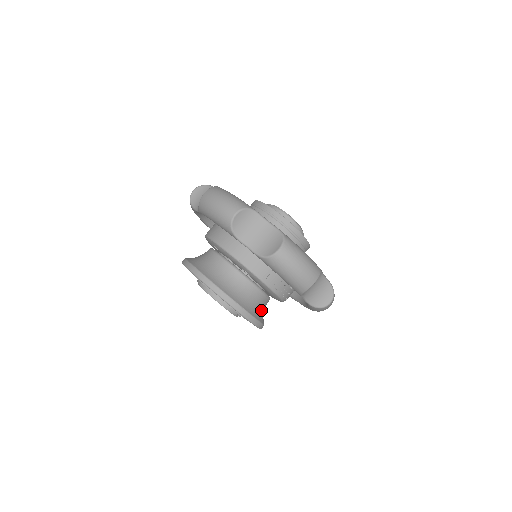
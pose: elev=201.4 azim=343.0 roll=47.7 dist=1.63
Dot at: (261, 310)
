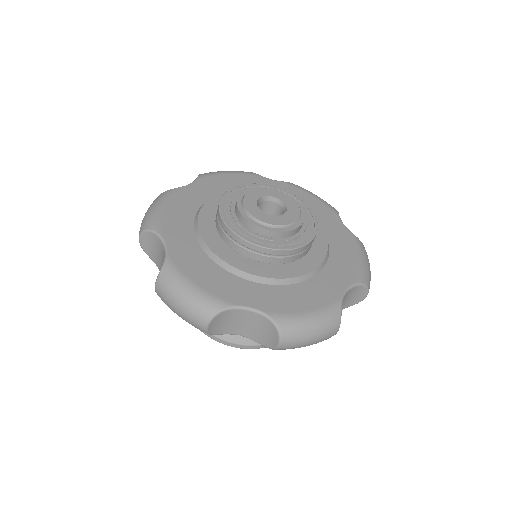
Dot at: occluded
